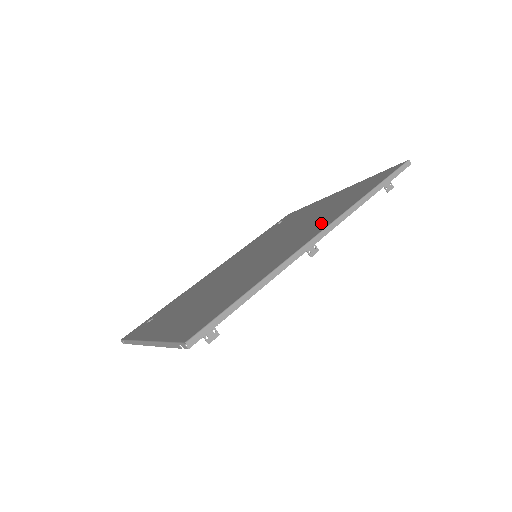
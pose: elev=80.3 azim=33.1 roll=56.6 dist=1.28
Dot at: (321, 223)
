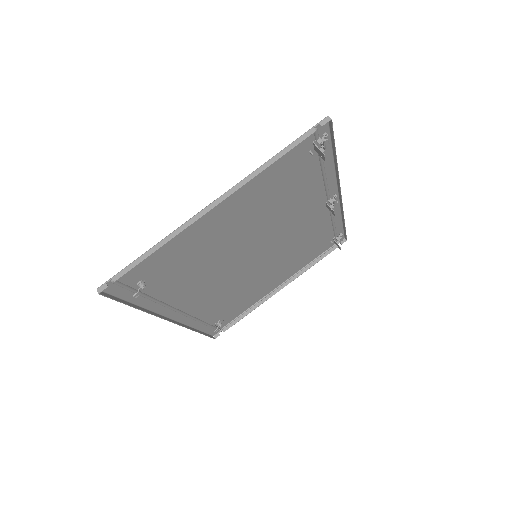
Dot at: (322, 217)
